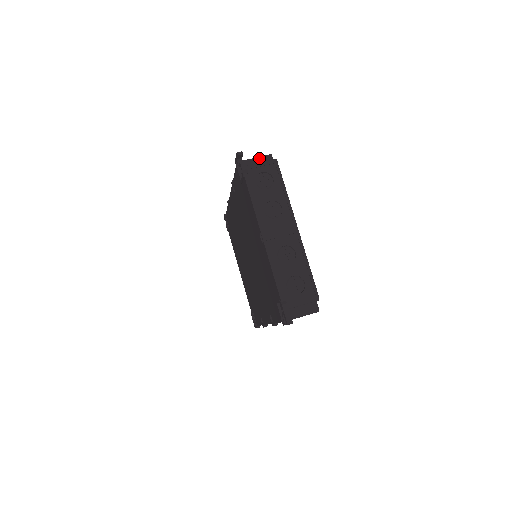
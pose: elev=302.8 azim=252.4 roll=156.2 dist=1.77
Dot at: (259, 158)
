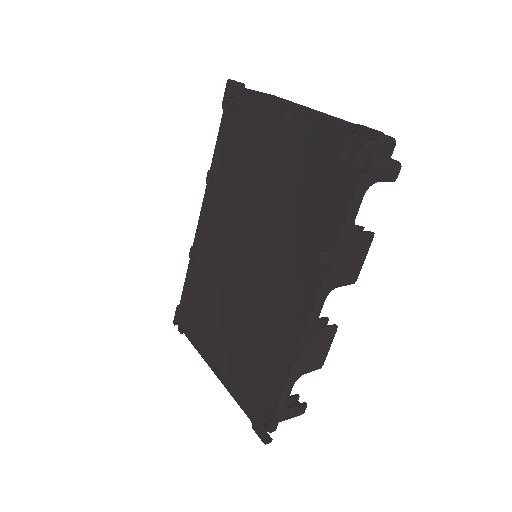
Dot at: occluded
